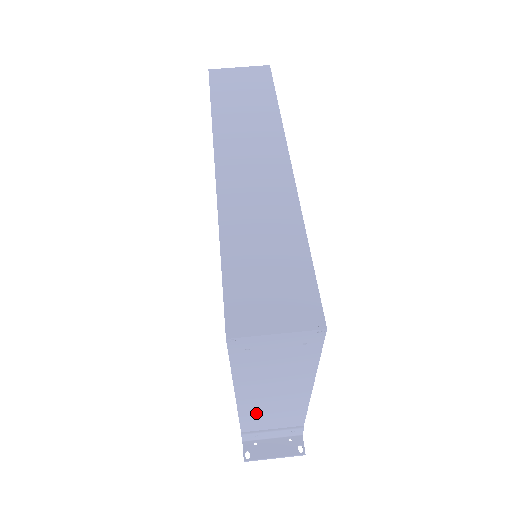
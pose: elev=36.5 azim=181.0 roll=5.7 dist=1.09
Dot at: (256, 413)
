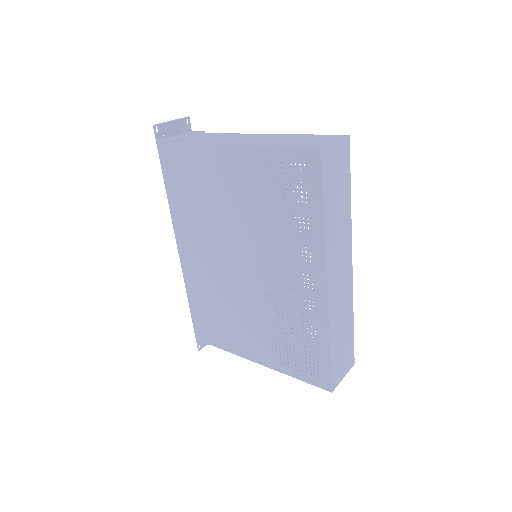
Dot at: occluded
